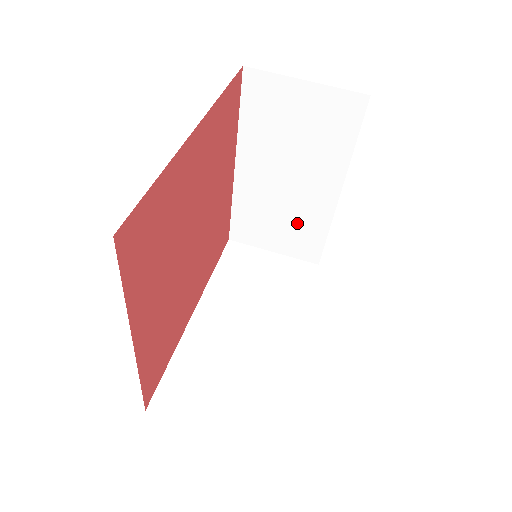
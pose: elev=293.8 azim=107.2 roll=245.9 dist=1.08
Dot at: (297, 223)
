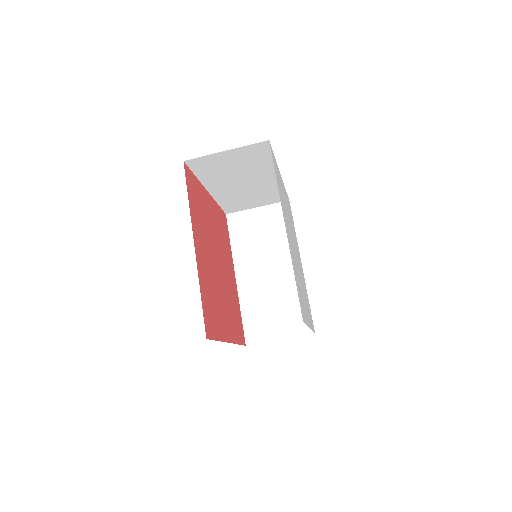
Dot at: (263, 193)
